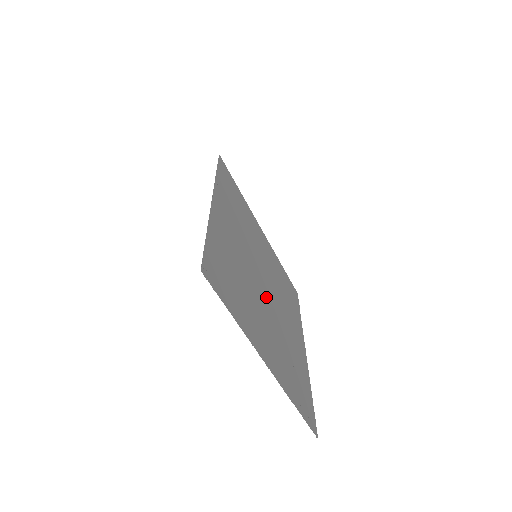
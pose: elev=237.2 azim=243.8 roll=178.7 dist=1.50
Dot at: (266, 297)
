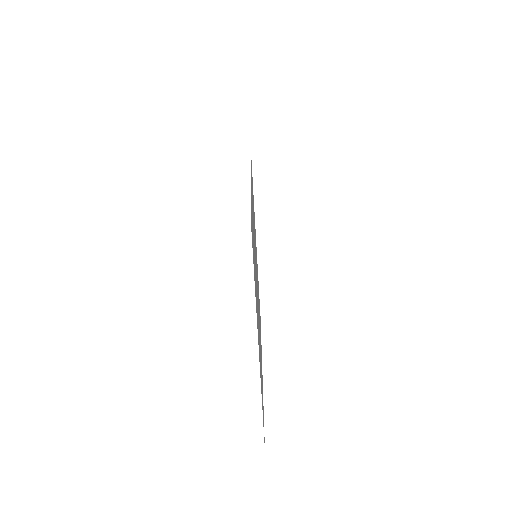
Dot at: (257, 294)
